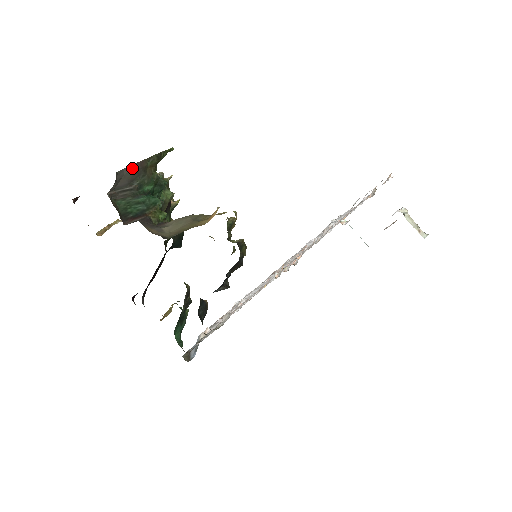
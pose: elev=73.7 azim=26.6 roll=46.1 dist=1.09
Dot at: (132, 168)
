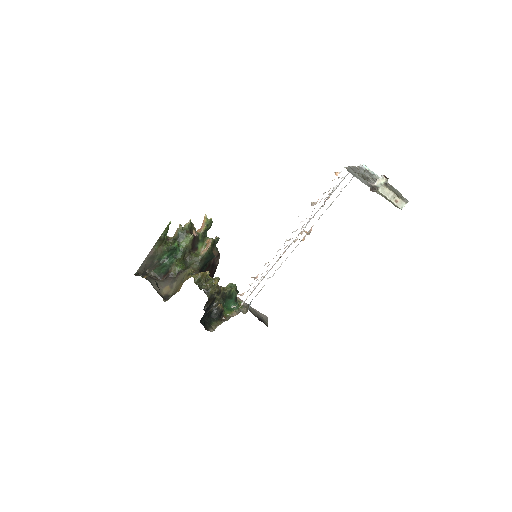
Dot at: (147, 259)
